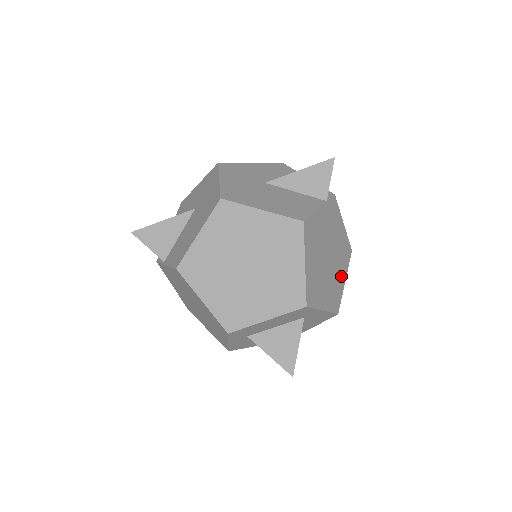
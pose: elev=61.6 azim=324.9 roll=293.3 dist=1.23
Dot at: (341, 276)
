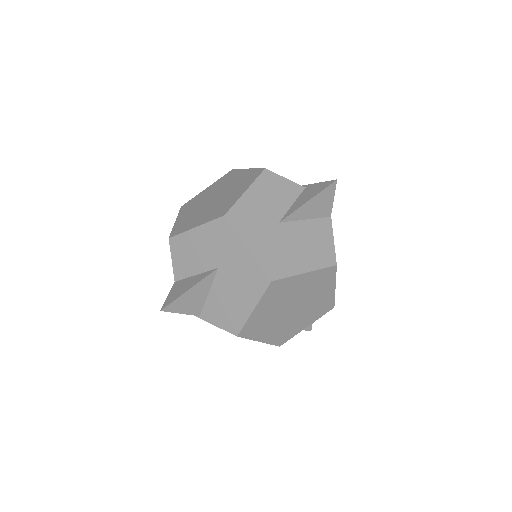
Dot at: occluded
